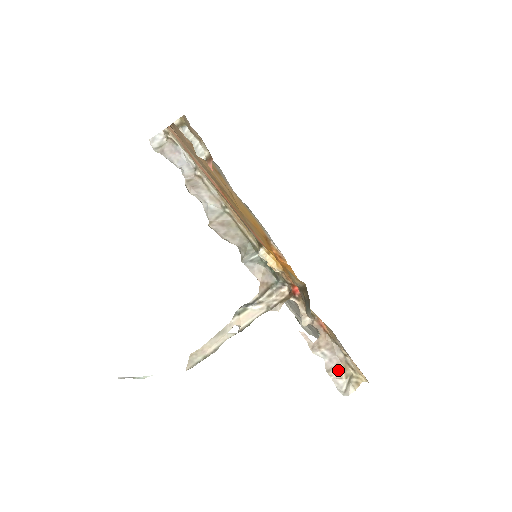
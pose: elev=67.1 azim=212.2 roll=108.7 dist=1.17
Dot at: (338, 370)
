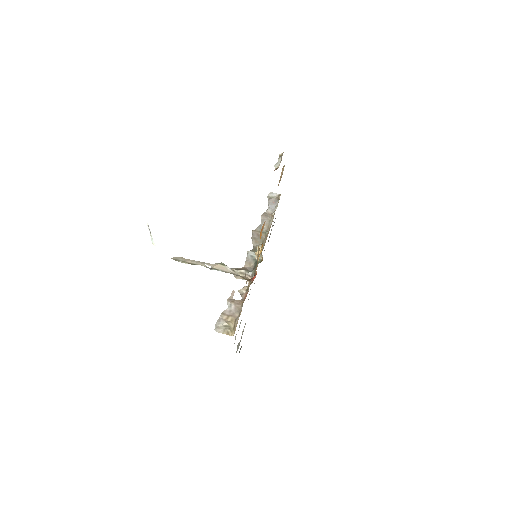
Dot at: (228, 318)
